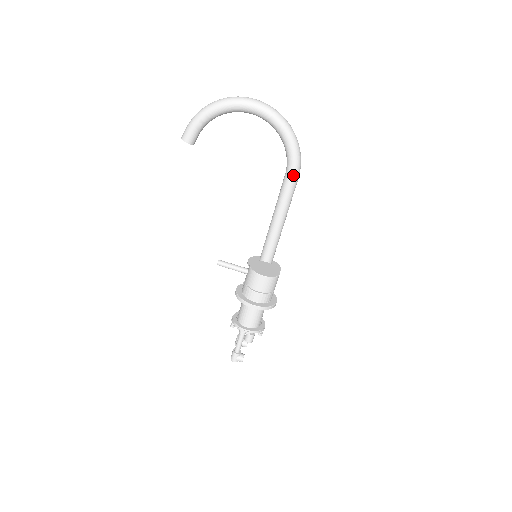
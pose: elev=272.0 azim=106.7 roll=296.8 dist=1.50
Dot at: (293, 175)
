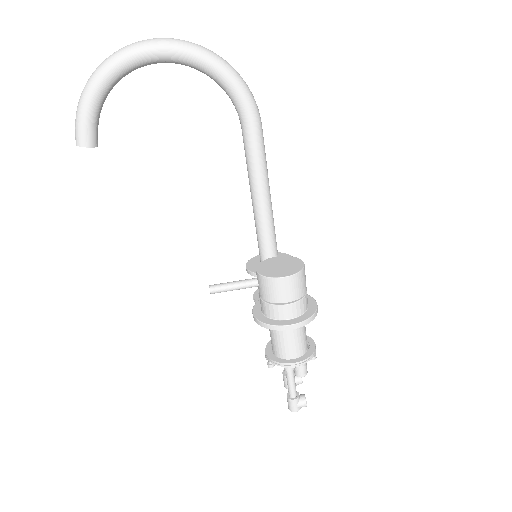
Dot at: (253, 123)
